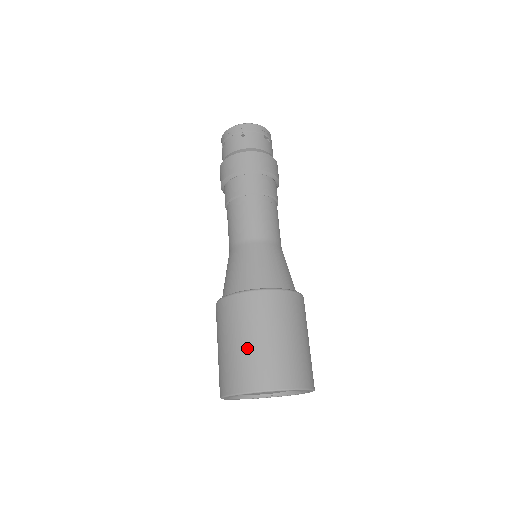
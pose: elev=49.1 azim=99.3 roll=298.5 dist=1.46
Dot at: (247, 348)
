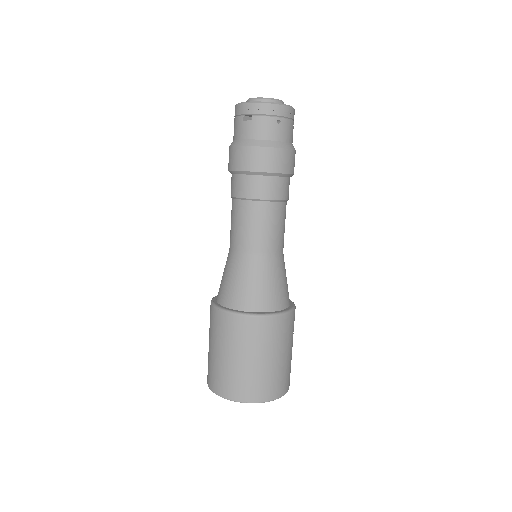
Dot at: (261, 367)
